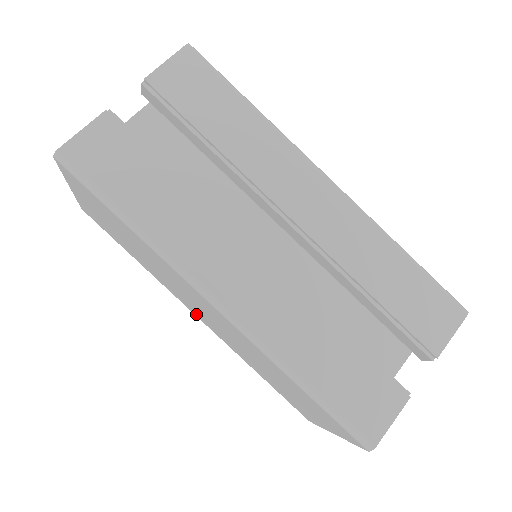
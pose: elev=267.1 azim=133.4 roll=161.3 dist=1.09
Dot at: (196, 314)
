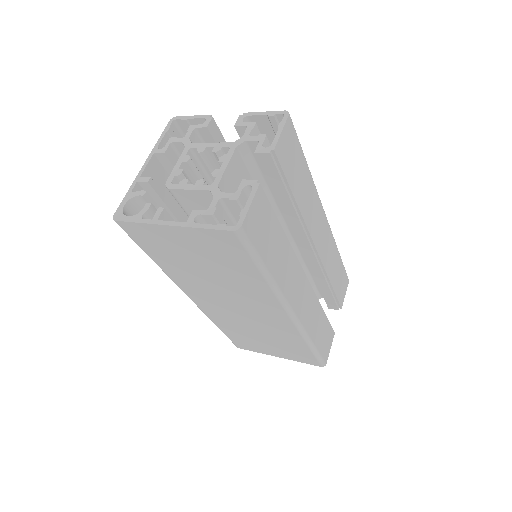
Dot at: (198, 299)
